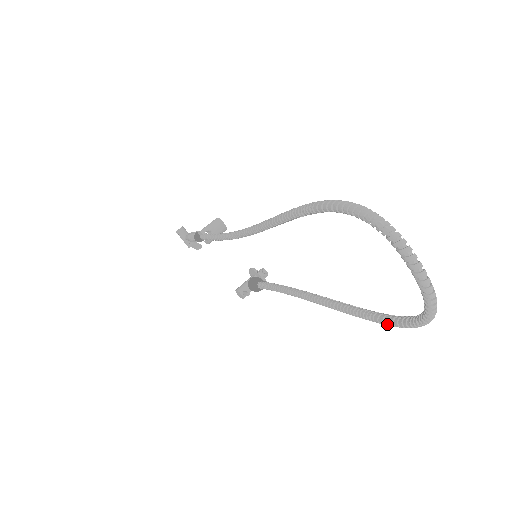
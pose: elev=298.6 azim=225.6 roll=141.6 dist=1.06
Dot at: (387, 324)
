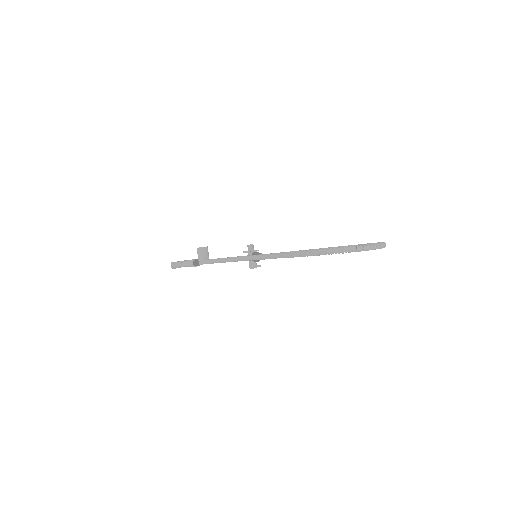
Dot at: occluded
